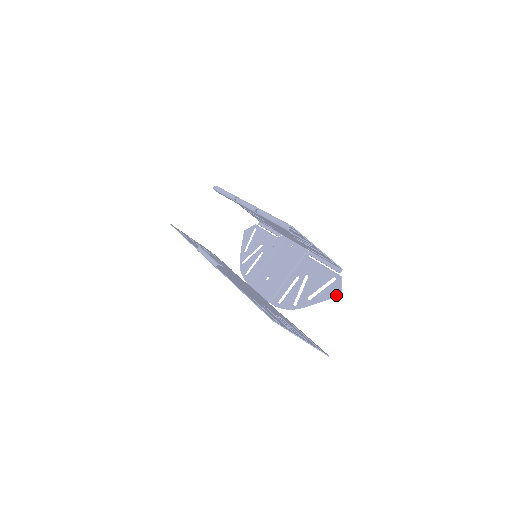
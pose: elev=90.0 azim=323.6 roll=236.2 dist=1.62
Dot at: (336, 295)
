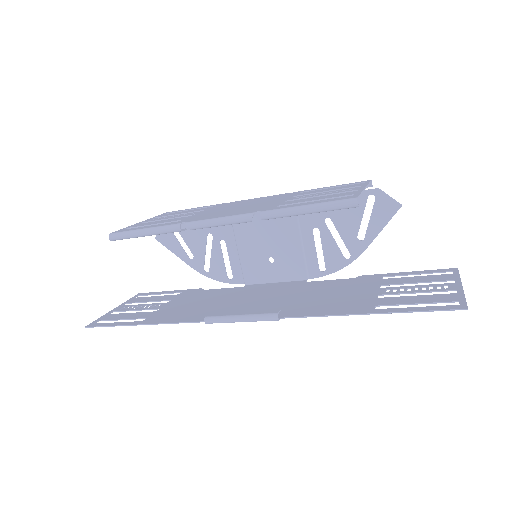
Dot at: (396, 210)
